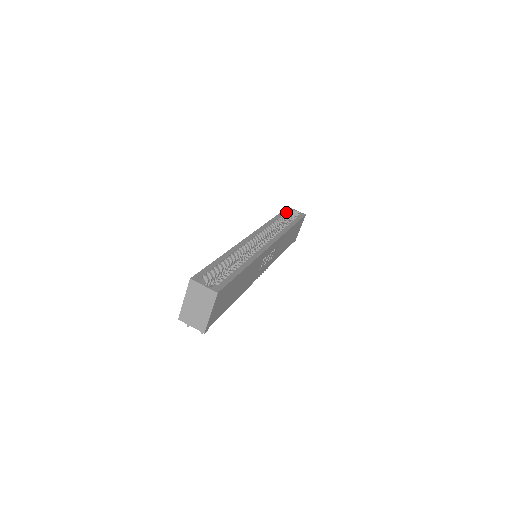
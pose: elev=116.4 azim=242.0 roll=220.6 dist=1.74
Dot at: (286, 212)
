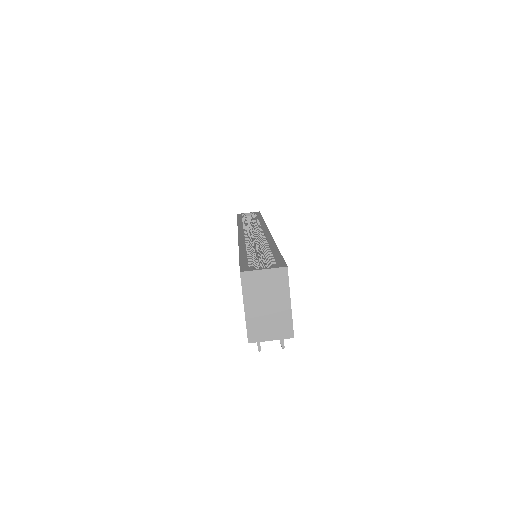
Dot at: (241, 216)
